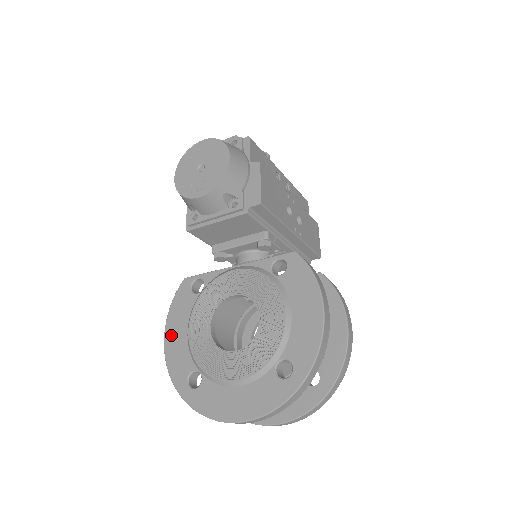
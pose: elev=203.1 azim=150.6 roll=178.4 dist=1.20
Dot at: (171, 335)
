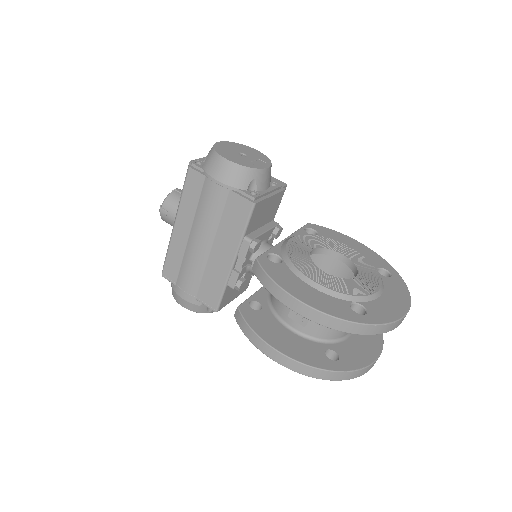
Dot at: (303, 295)
